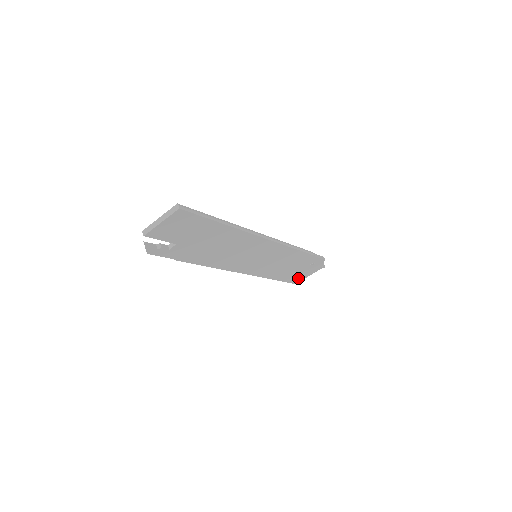
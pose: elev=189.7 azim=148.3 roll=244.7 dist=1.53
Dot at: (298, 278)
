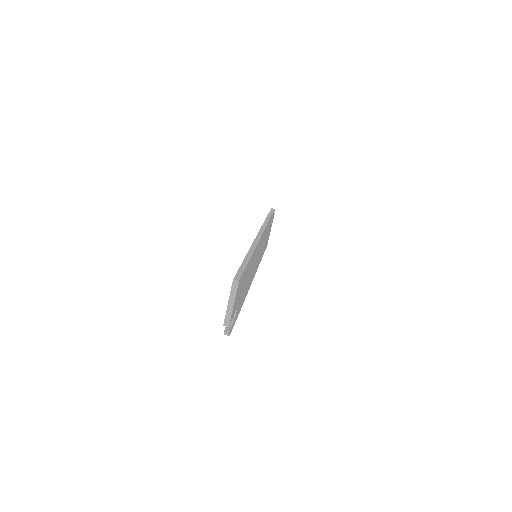
Dot at: occluded
